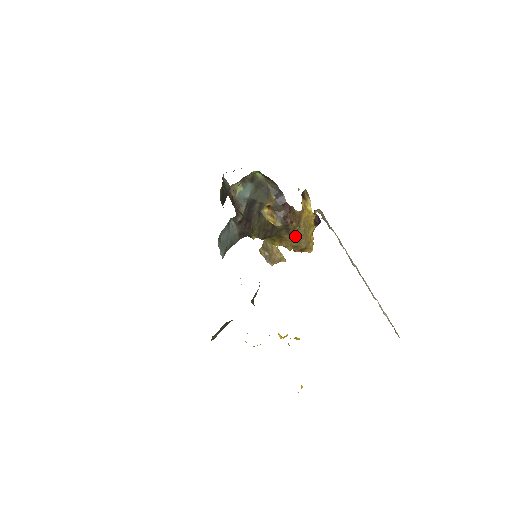
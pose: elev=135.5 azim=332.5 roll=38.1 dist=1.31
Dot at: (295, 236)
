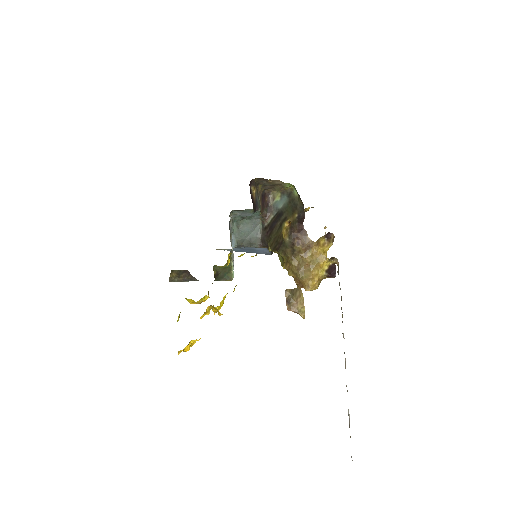
Dot at: (298, 262)
